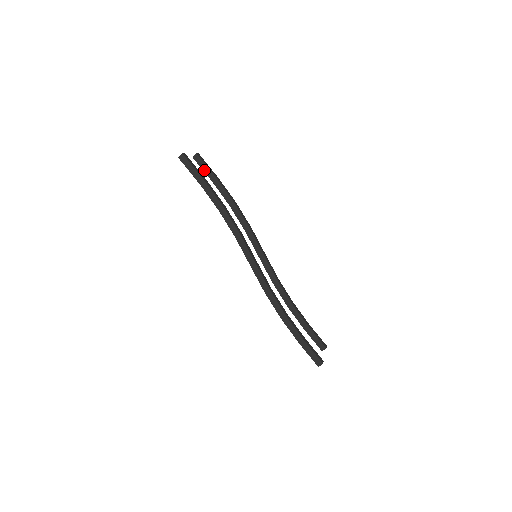
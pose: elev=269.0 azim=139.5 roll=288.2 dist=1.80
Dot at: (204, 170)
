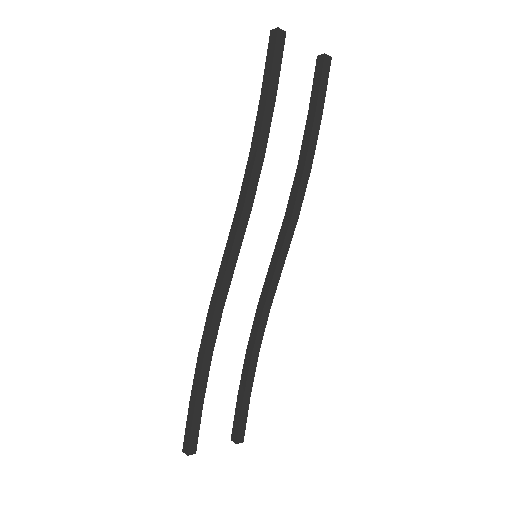
Dot at: (314, 86)
